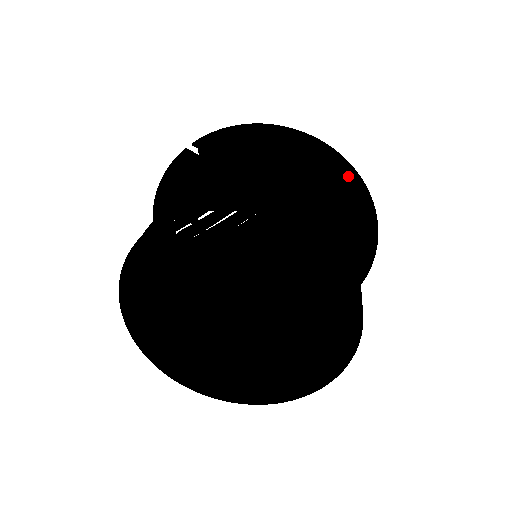
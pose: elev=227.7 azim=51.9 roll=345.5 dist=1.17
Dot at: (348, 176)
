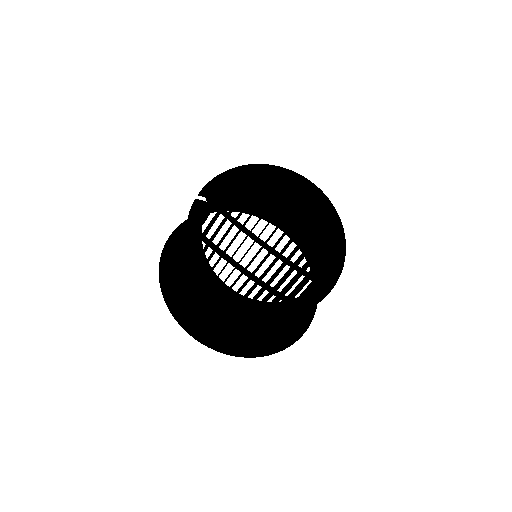
Dot at: (305, 184)
